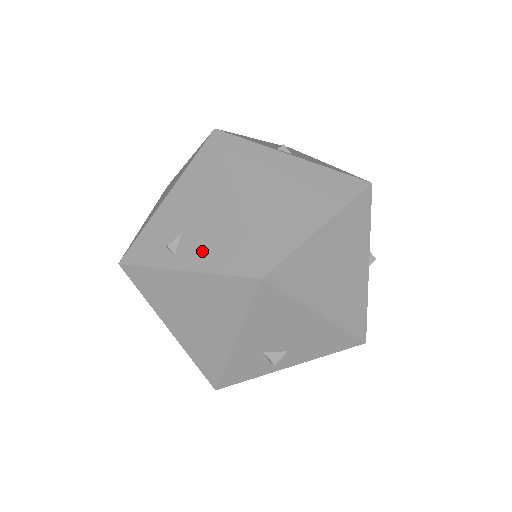
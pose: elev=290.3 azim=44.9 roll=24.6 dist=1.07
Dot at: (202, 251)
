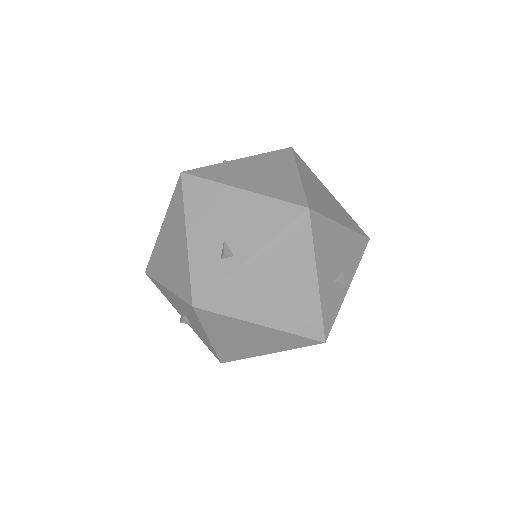
Dot at: (252, 235)
